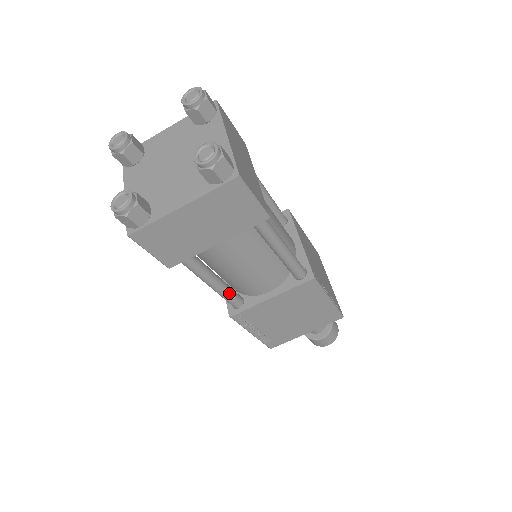
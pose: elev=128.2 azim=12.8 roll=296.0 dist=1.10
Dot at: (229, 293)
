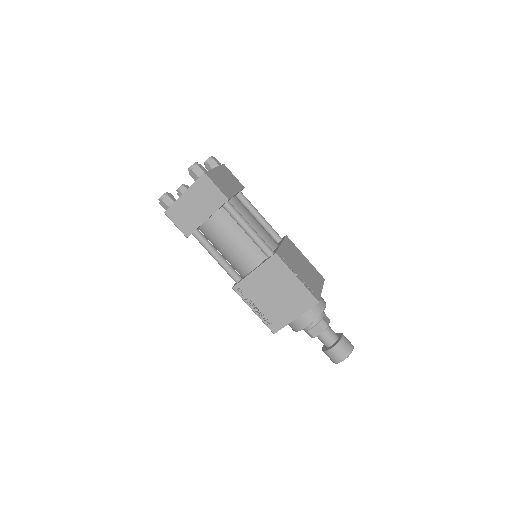
Dot at: (229, 268)
